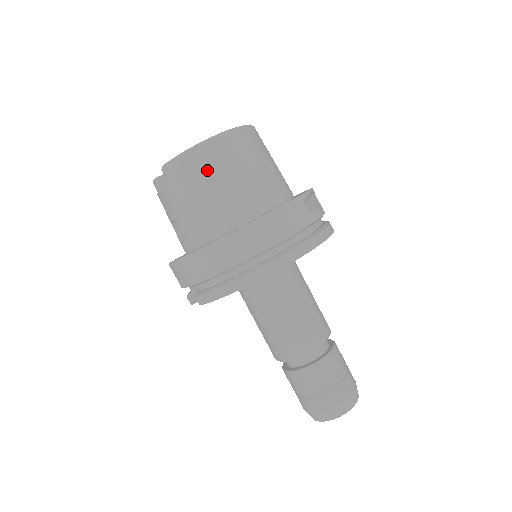
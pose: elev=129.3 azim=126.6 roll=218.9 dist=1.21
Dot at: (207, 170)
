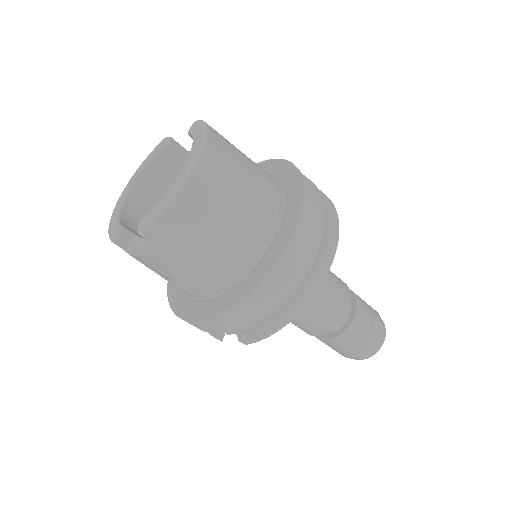
Dot at: (203, 214)
